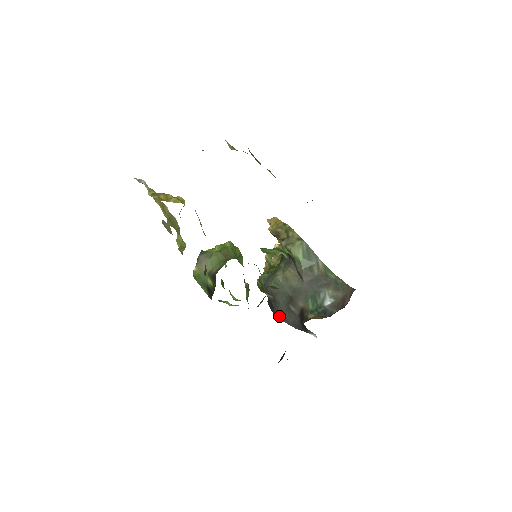
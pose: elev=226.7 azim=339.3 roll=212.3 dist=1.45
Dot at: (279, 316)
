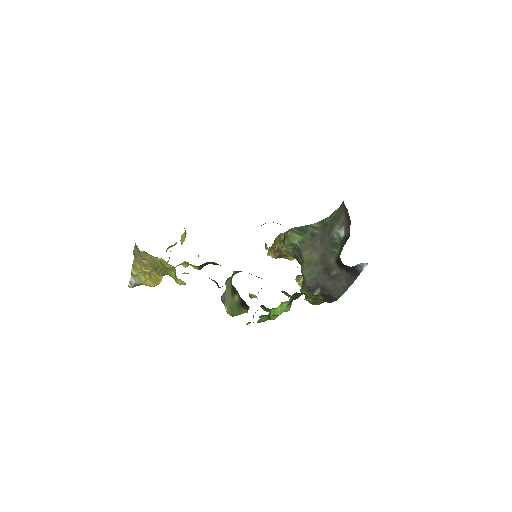
Dot at: (338, 294)
